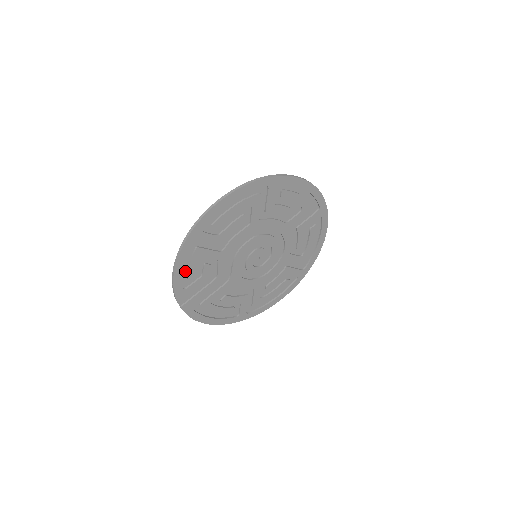
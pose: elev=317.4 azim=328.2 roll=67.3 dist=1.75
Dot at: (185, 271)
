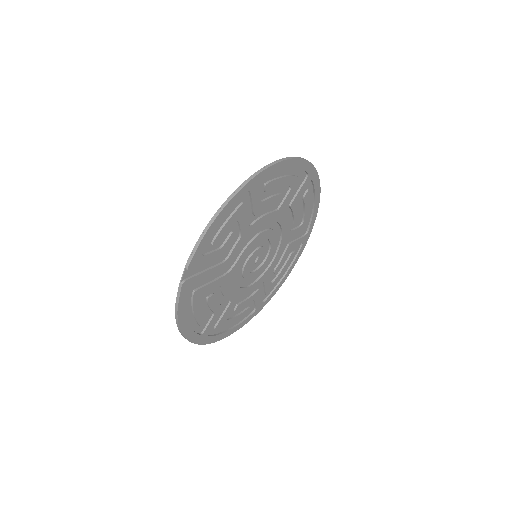
Dot at: (216, 229)
